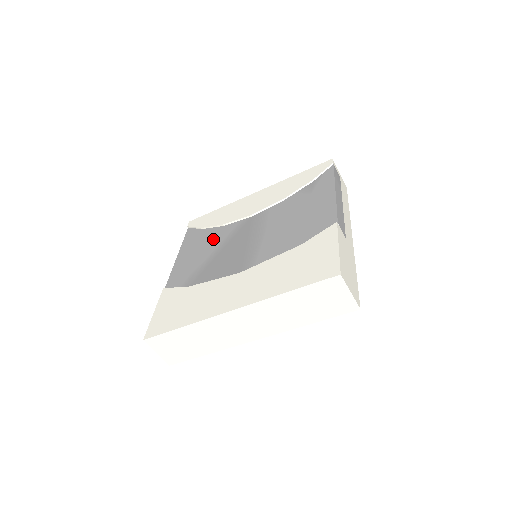
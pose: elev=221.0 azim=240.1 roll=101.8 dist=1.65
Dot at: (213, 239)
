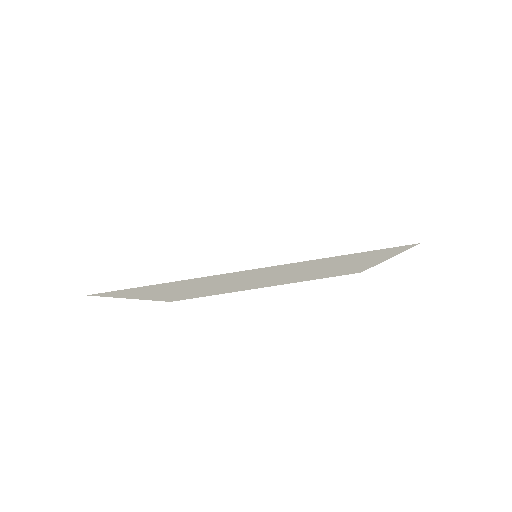
Dot at: occluded
